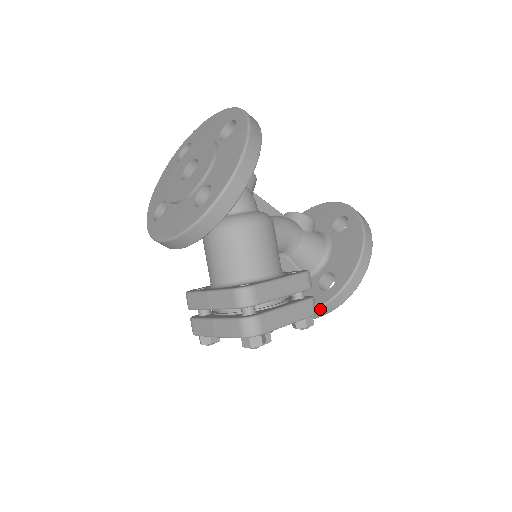
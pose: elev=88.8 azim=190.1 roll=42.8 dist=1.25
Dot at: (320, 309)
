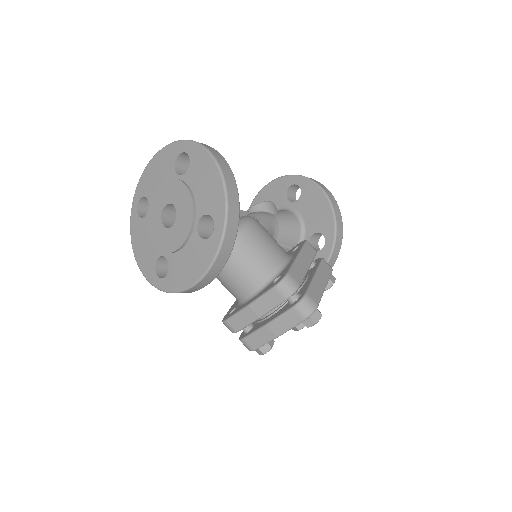
Dot at: occluded
